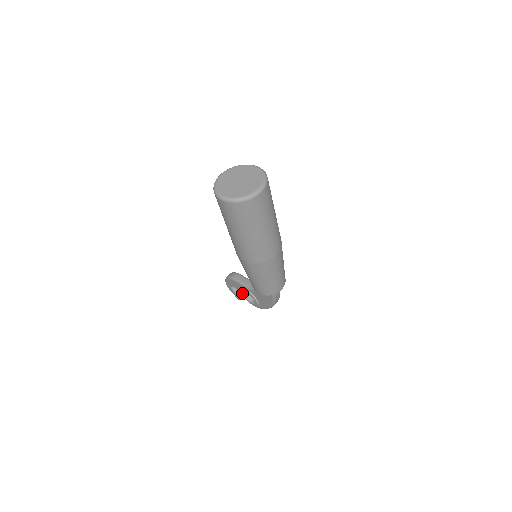
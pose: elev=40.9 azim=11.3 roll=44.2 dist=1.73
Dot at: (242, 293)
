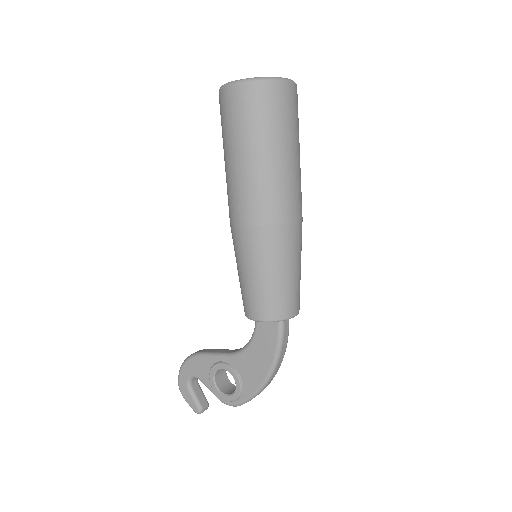
Dot at: (211, 379)
